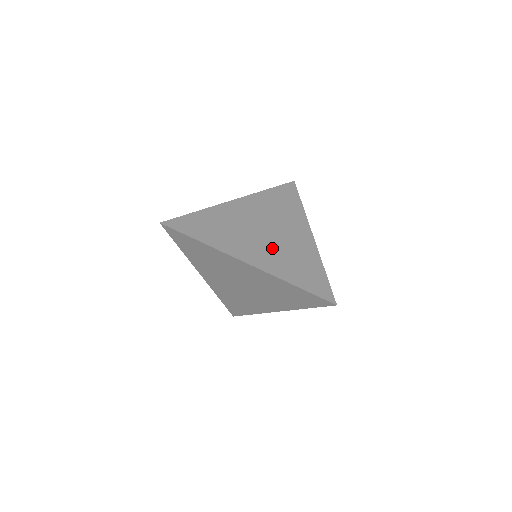
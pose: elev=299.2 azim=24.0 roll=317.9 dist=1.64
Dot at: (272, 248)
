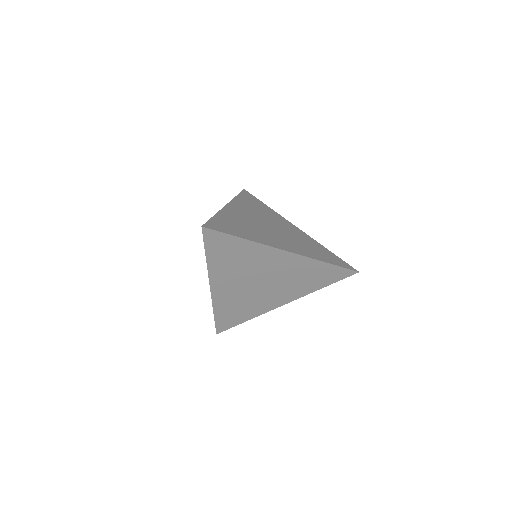
Dot at: (288, 238)
